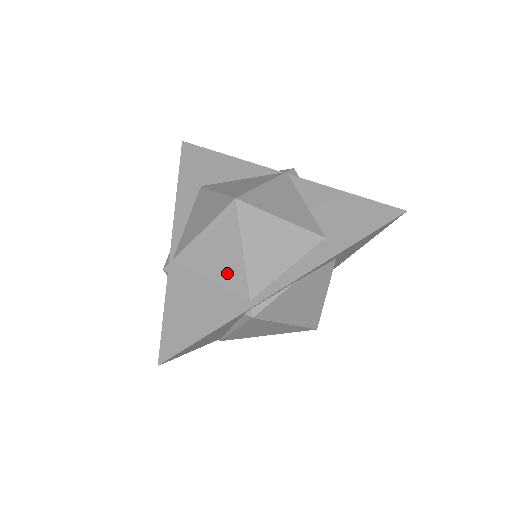
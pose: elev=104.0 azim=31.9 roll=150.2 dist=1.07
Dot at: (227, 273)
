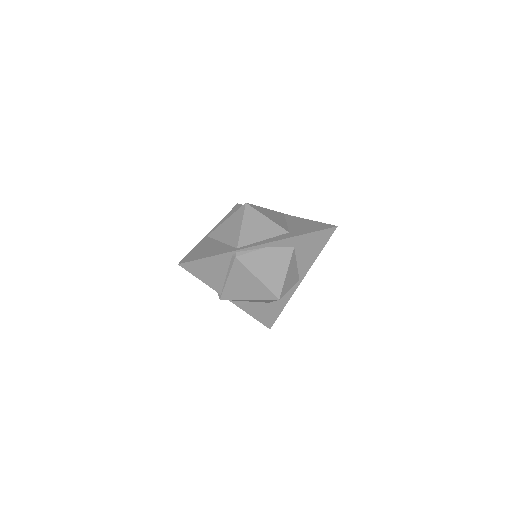
Dot at: (231, 237)
